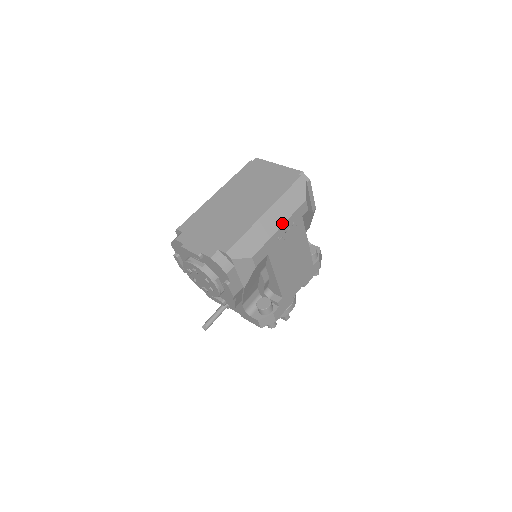
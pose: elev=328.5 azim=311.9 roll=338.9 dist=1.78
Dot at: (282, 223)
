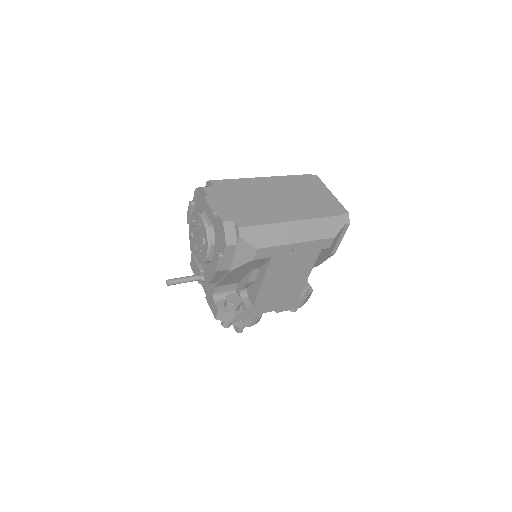
Dot at: (302, 240)
